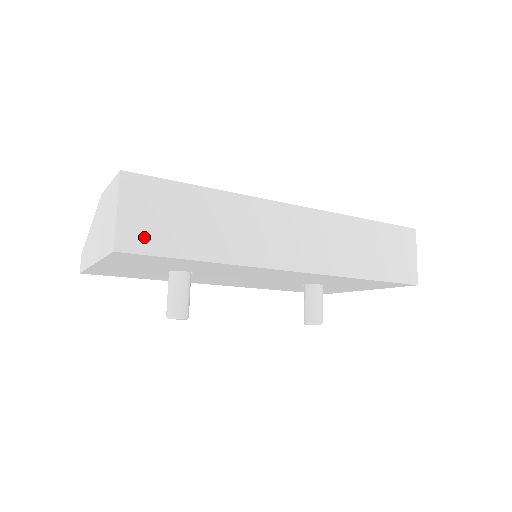
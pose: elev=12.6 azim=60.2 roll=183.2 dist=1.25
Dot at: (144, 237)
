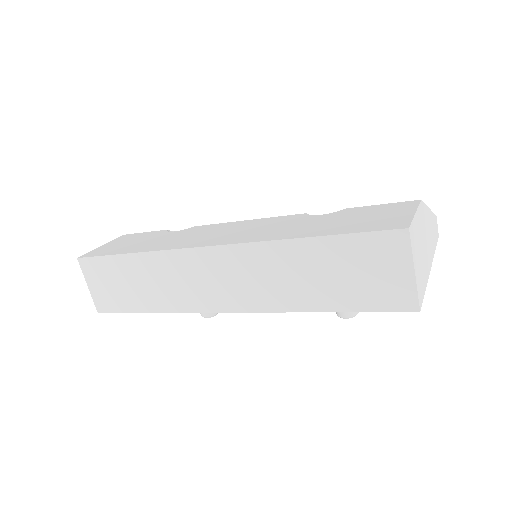
Dot at: (108, 301)
